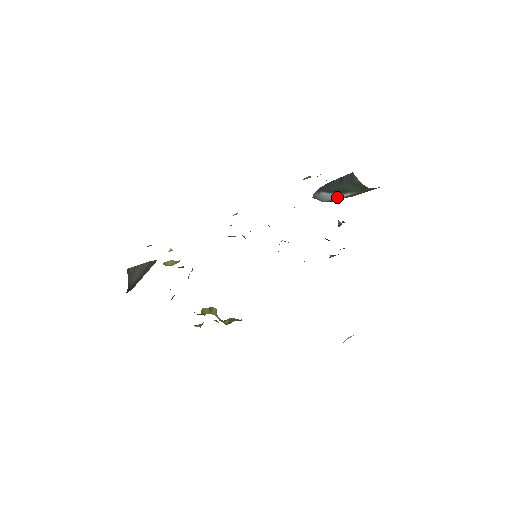
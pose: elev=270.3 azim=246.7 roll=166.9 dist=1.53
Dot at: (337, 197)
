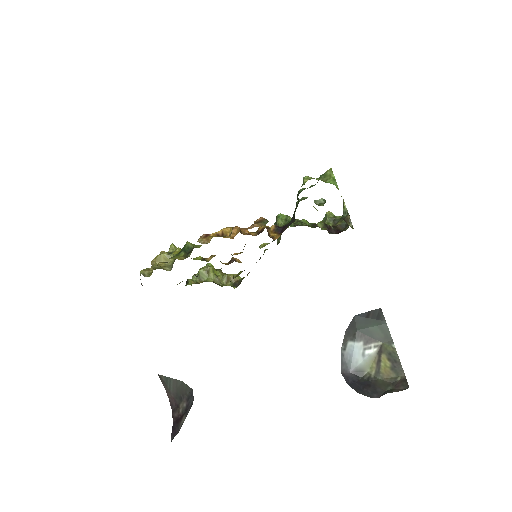
Dot at: (363, 358)
